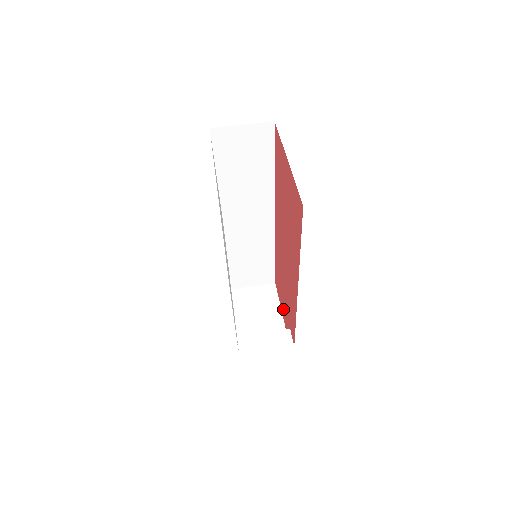
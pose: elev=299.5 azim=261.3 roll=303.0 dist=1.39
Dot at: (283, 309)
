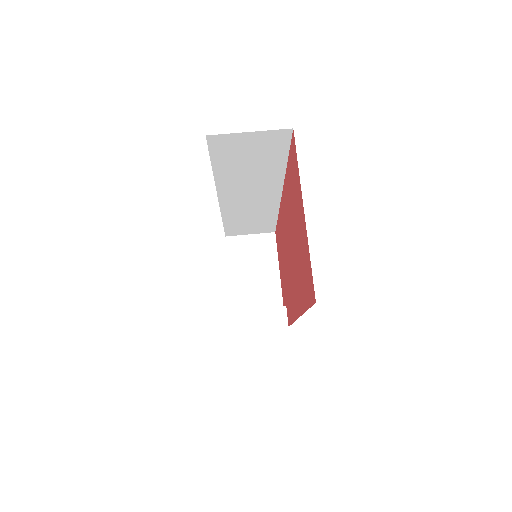
Dot at: (281, 274)
